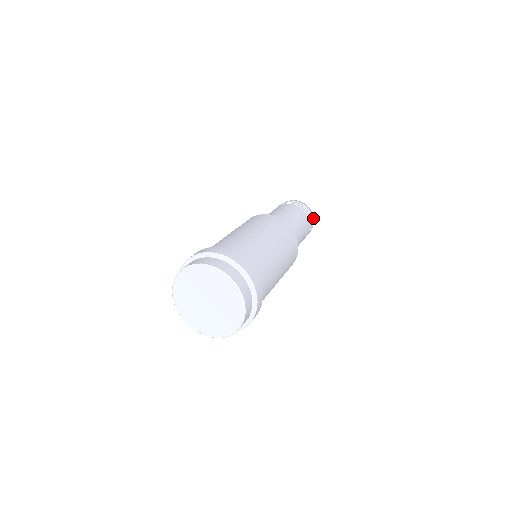
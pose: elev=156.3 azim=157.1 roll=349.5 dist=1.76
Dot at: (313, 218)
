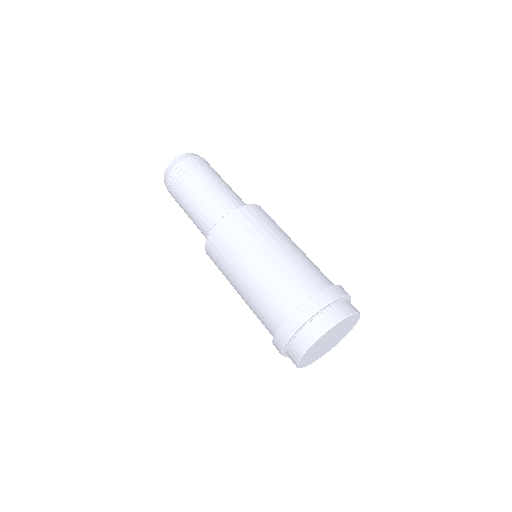
Dot at: occluded
